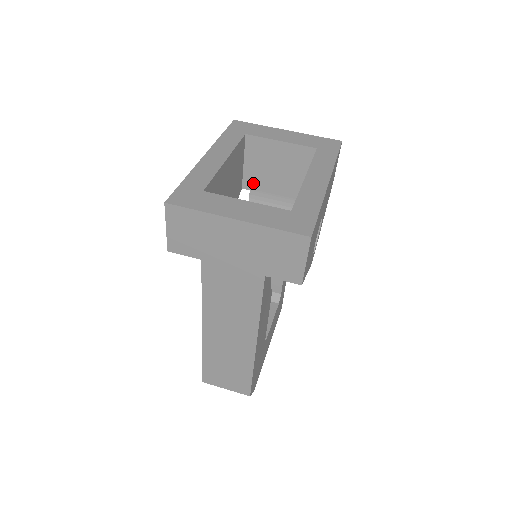
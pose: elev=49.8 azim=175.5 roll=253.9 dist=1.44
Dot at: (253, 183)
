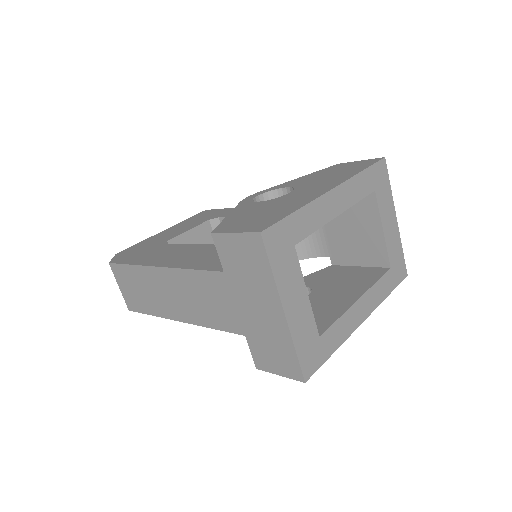
Dot at: occluded
